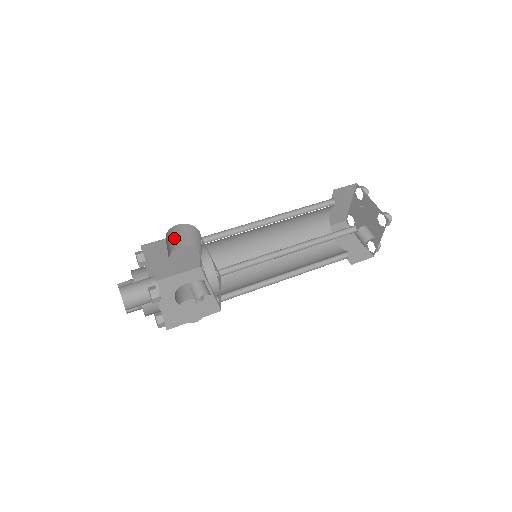
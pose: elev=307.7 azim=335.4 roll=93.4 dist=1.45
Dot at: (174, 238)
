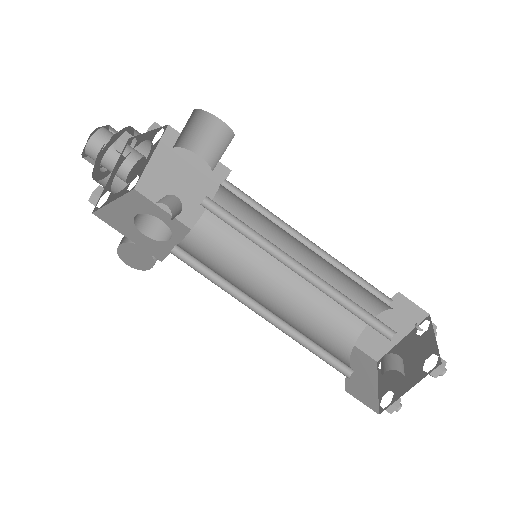
Dot at: (204, 135)
